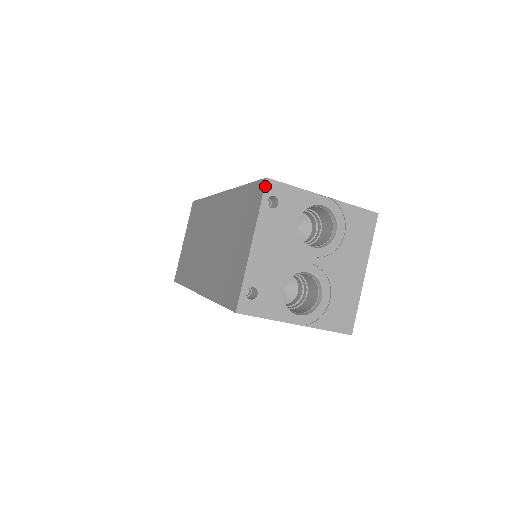
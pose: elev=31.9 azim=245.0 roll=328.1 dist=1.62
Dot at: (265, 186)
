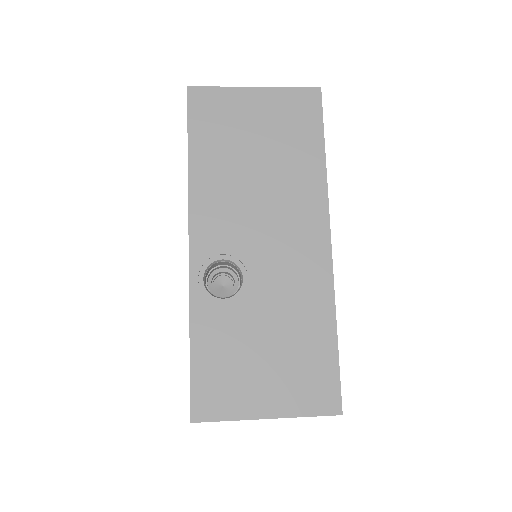
Dot at: occluded
